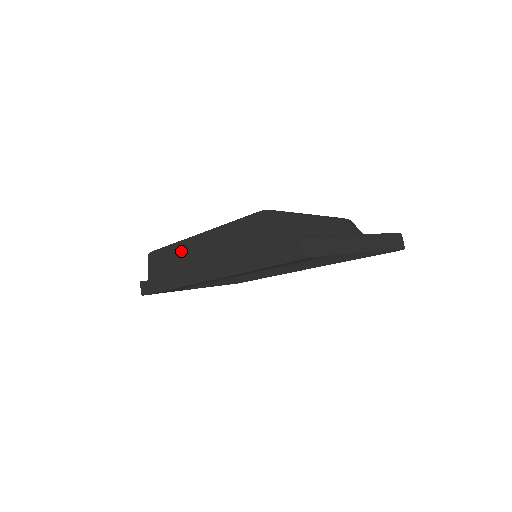
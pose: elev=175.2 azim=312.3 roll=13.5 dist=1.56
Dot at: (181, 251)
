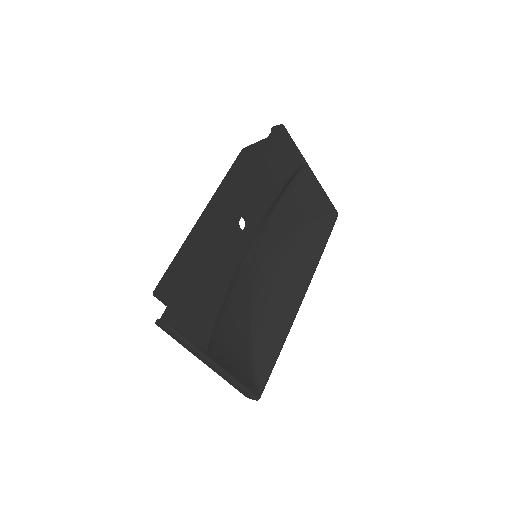
Dot at: (193, 237)
